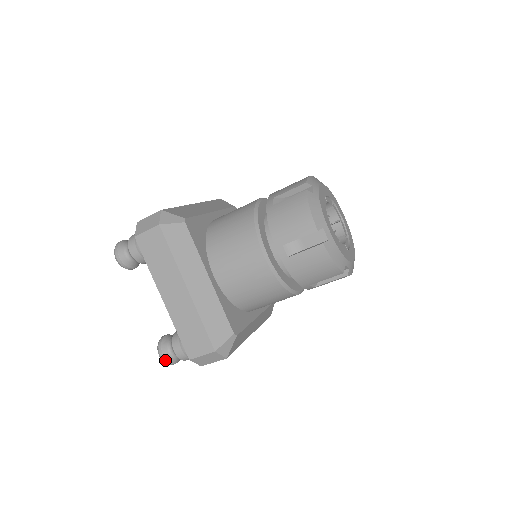
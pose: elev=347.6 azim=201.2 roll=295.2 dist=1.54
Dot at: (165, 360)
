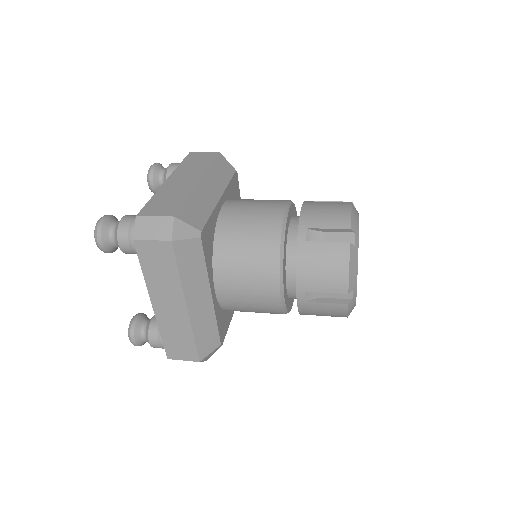
Dot at: (136, 345)
